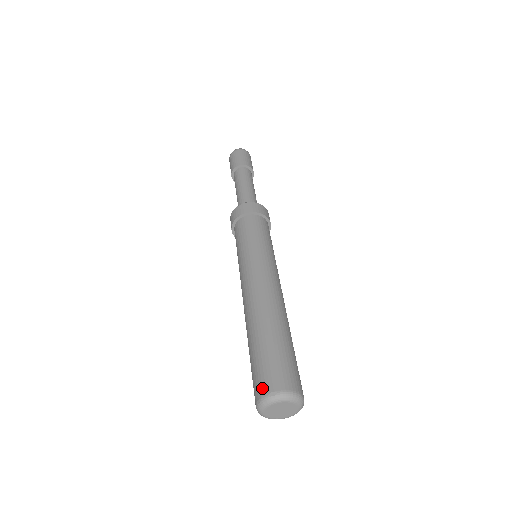
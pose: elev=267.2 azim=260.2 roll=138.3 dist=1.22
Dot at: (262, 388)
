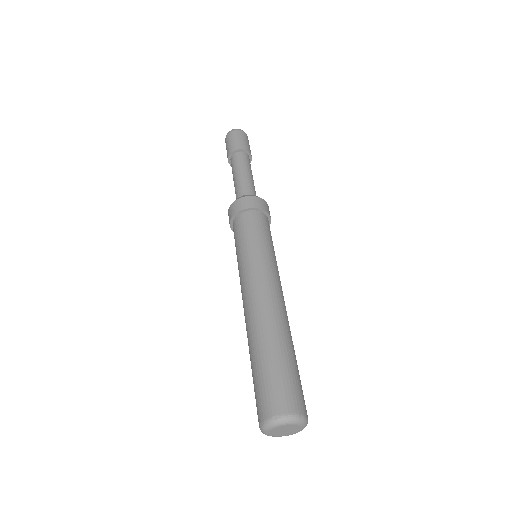
Dot at: (265, 410)
